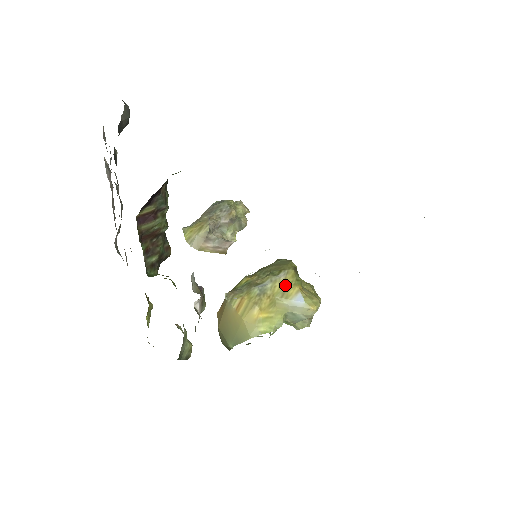
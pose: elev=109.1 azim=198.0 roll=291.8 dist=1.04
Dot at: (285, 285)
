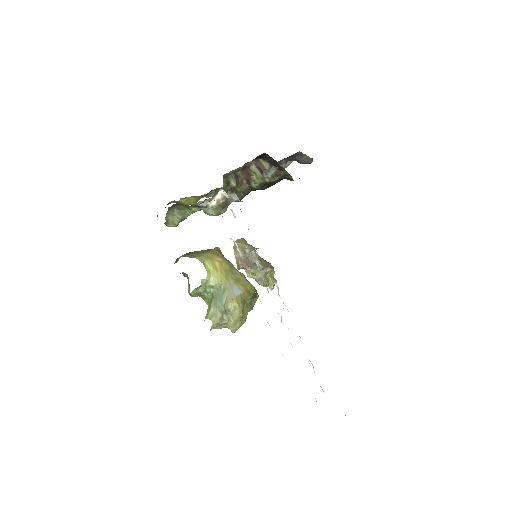
Dot at: (243, 282)
